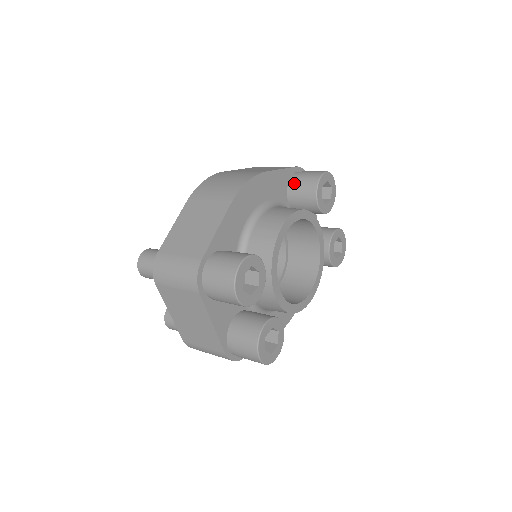
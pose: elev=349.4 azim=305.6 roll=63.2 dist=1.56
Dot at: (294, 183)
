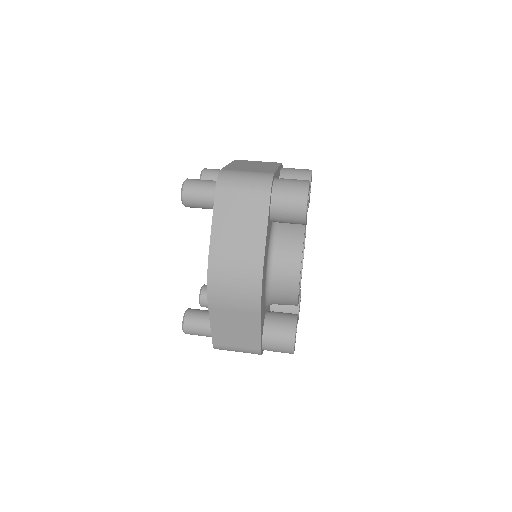
Dot at: (277, 218)
